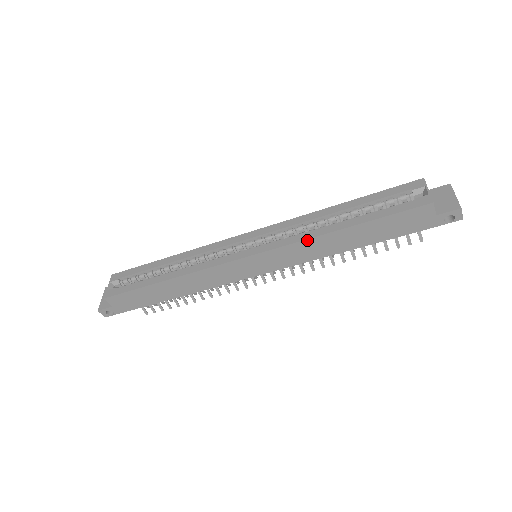
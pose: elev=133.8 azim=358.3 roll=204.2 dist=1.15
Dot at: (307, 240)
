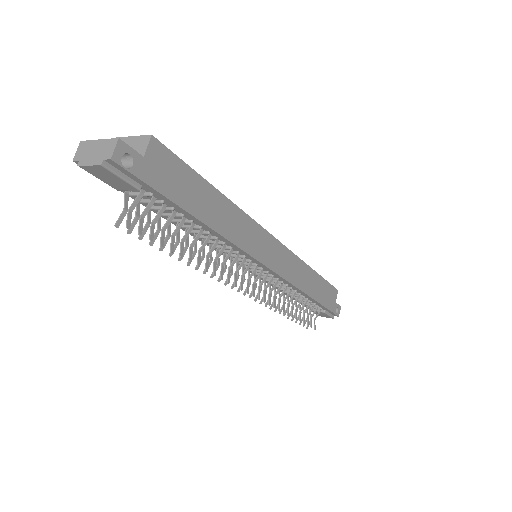
Dot at: (302, 261)
